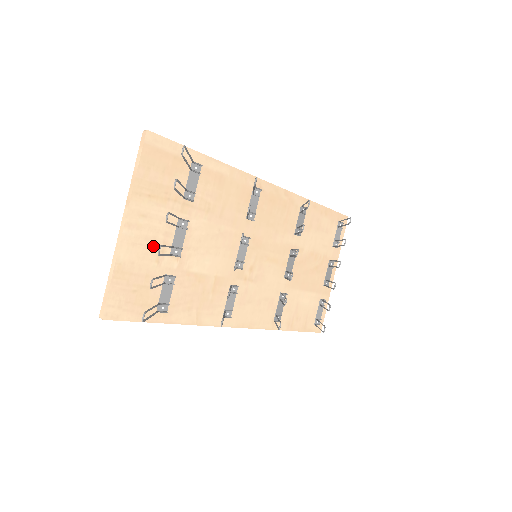
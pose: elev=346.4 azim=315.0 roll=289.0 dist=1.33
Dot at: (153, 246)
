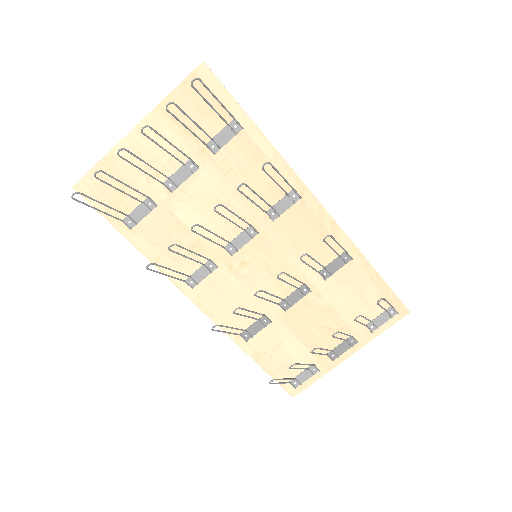
Dot at: (151, 164)
